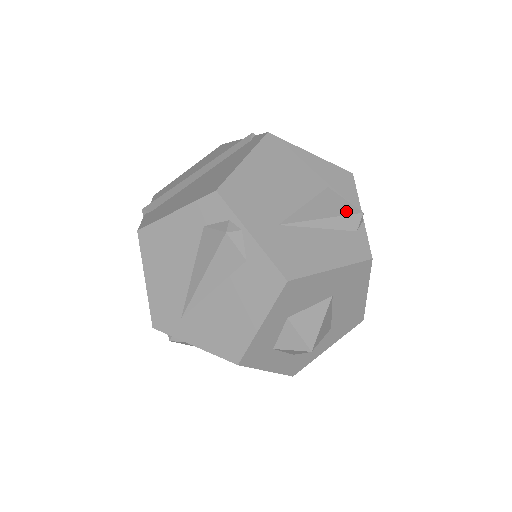
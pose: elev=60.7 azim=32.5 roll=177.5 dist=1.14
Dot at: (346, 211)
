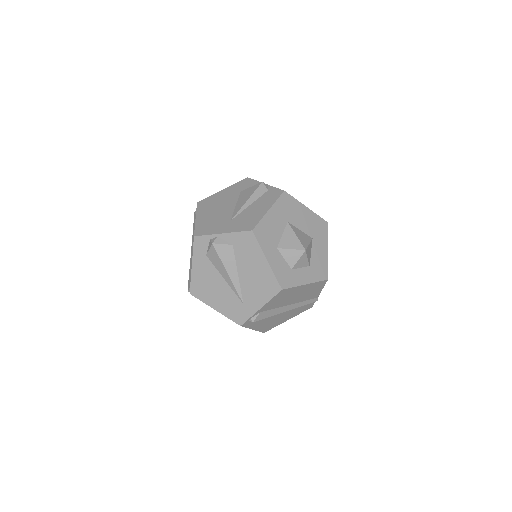
Dot at: (255, 189)
